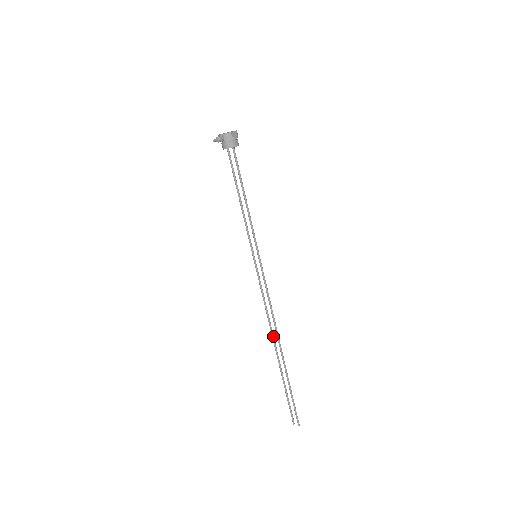
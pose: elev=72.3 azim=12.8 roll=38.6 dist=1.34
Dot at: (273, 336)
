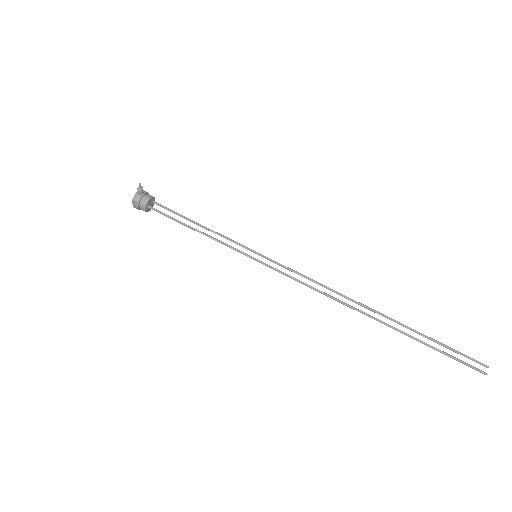
Dot at: (353, 307)
